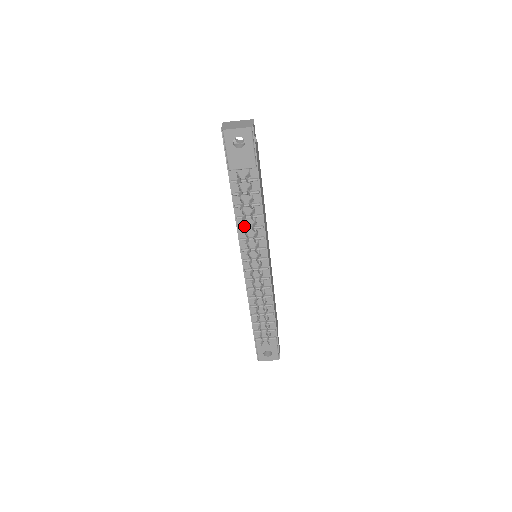
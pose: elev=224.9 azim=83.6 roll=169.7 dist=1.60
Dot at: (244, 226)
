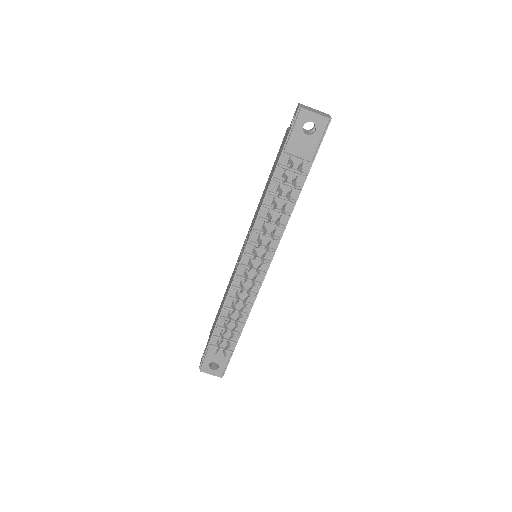
Dot at: (266, 217)
